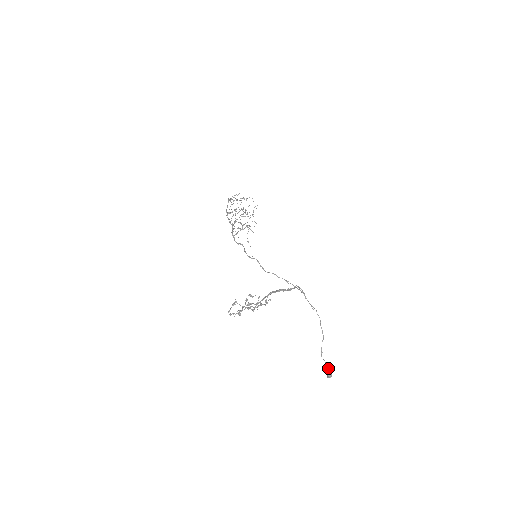
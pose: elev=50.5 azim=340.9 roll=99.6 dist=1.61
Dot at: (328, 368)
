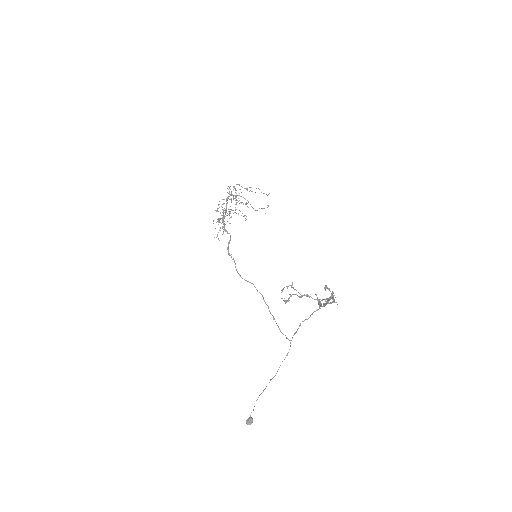
Dot at: occluded
